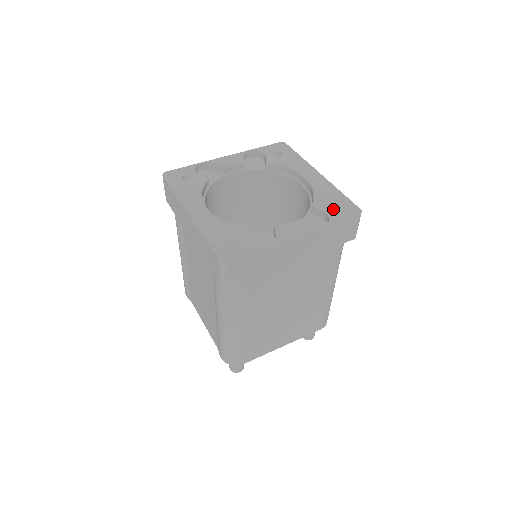
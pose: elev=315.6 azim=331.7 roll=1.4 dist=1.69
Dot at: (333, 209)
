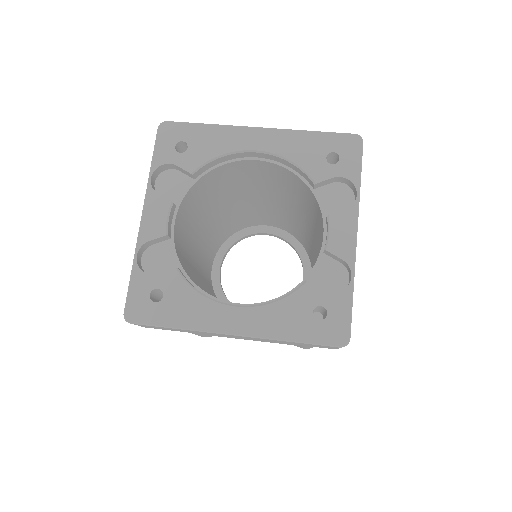
Dot at: (337, 164)
